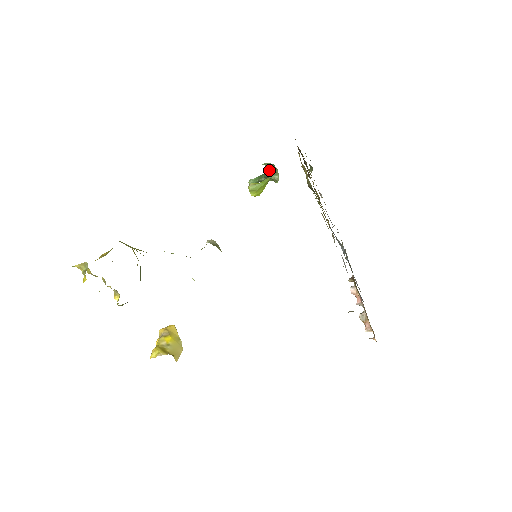
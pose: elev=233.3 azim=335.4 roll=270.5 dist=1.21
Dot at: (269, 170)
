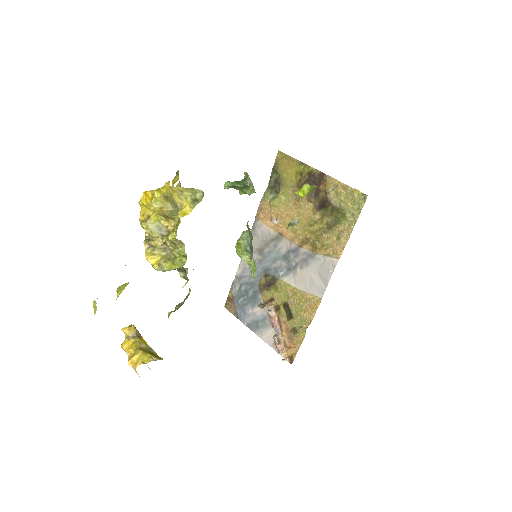
Dot at: occluded
